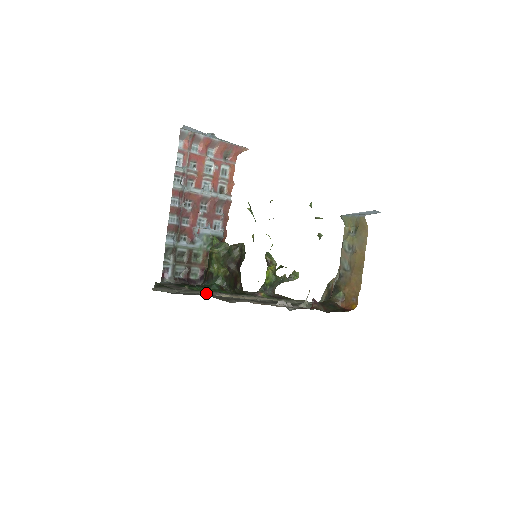
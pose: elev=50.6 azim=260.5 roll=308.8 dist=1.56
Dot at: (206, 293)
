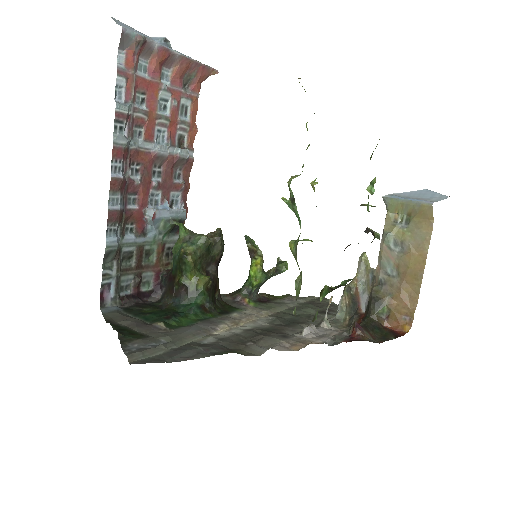
Dot at: (200, 333)
